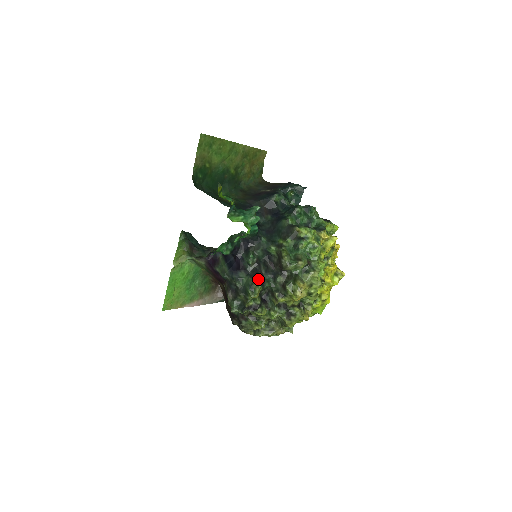
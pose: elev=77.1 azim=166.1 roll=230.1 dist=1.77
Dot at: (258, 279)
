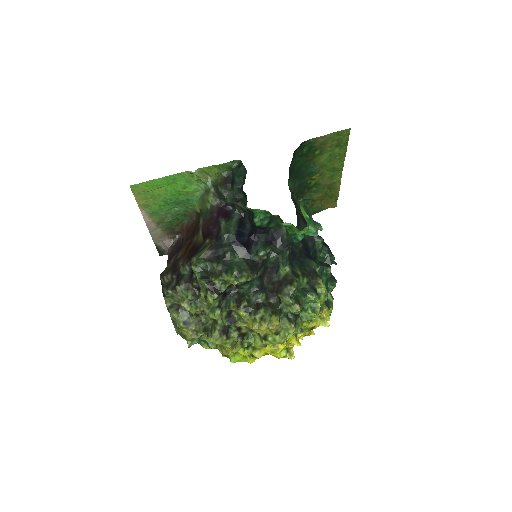
Dot at: (253, 273)
